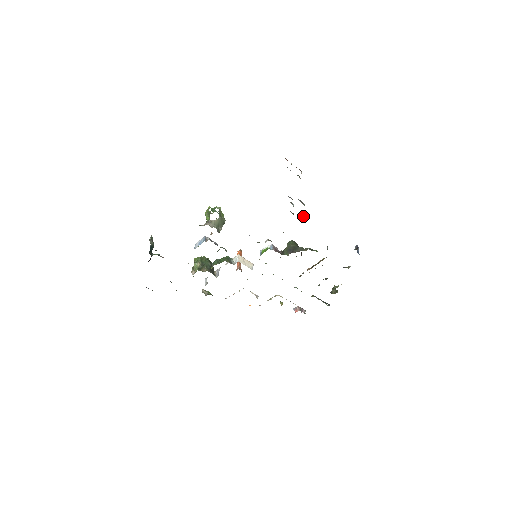
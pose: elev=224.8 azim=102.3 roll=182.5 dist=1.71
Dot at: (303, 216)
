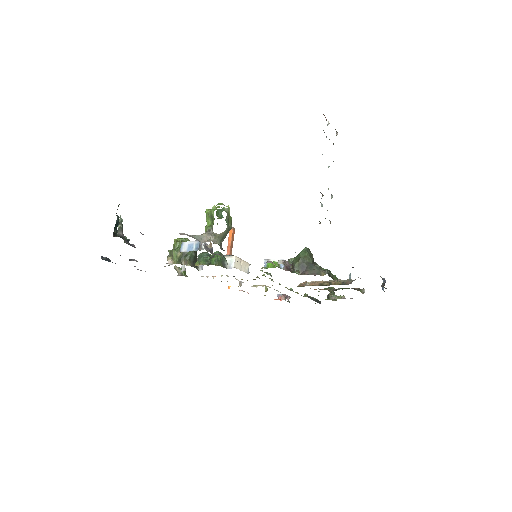
Dot at: occluded
